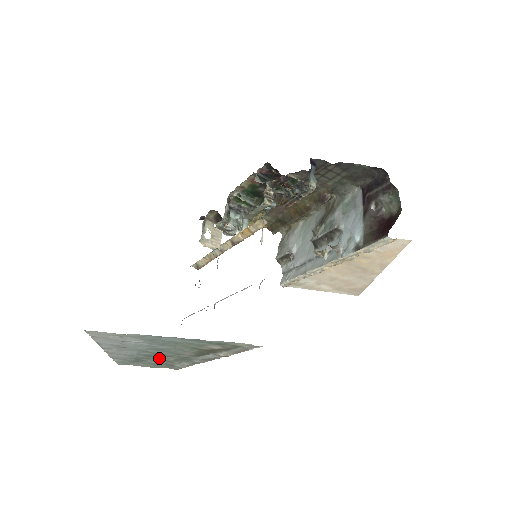
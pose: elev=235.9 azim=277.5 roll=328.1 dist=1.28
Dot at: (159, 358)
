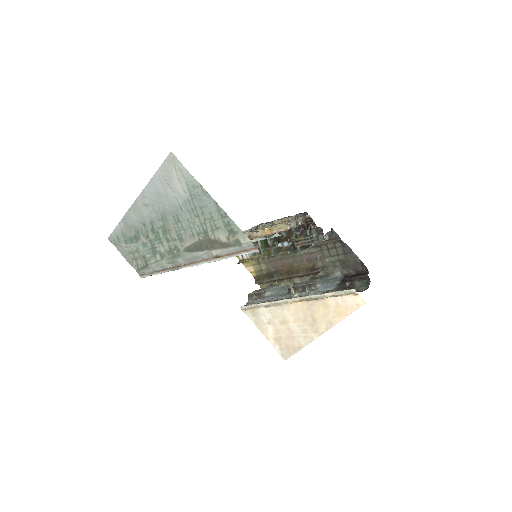
Dot at: (156, 241)
